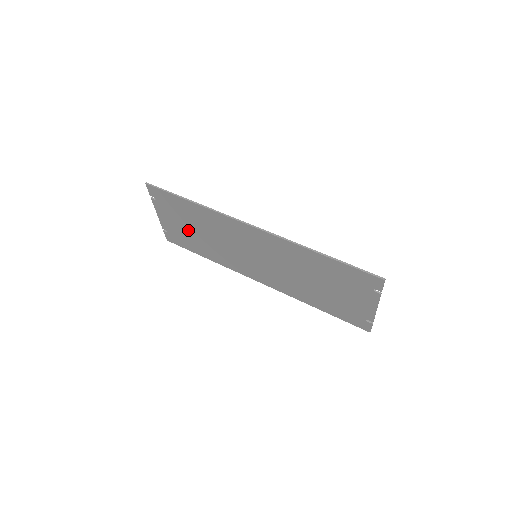
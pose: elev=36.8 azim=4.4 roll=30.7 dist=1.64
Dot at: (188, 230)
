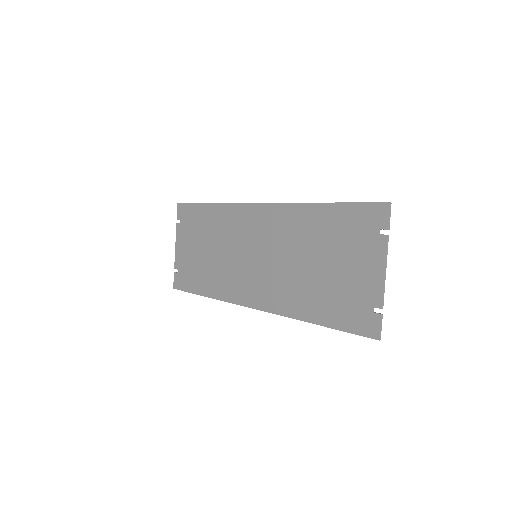
Dot at: (198, 254)
